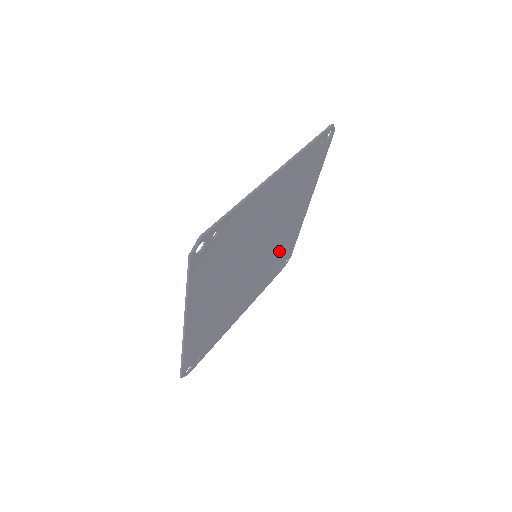
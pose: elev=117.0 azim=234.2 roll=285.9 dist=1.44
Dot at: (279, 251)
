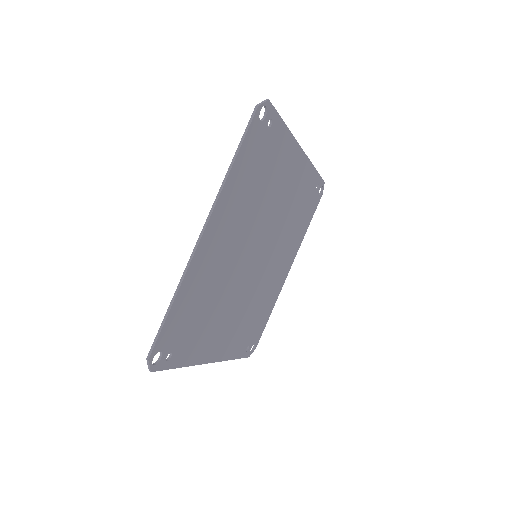
Dot at: (259, 303)
